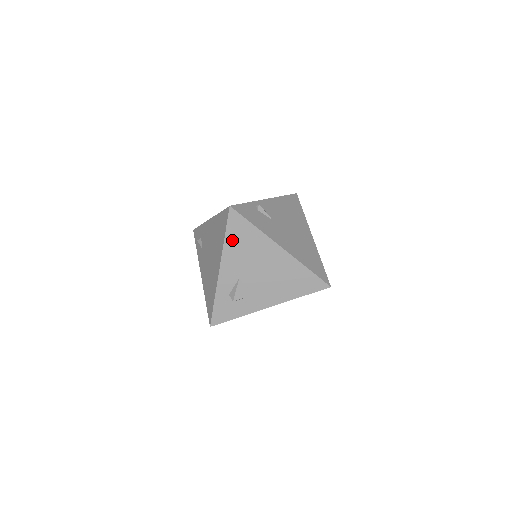
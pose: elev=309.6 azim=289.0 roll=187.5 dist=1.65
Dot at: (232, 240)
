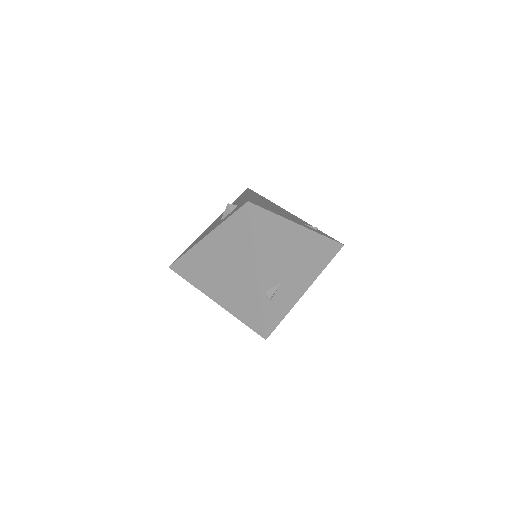
Dot at: occluded
